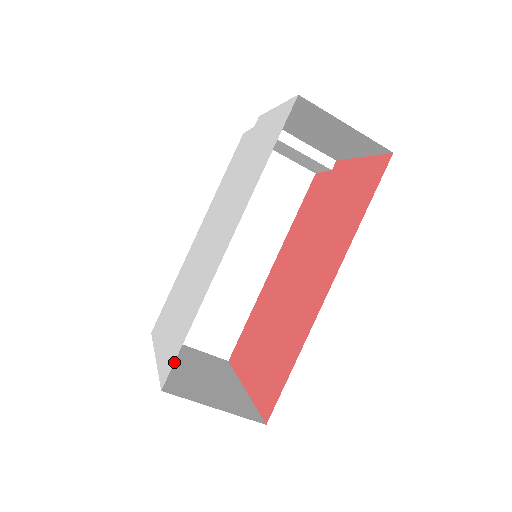
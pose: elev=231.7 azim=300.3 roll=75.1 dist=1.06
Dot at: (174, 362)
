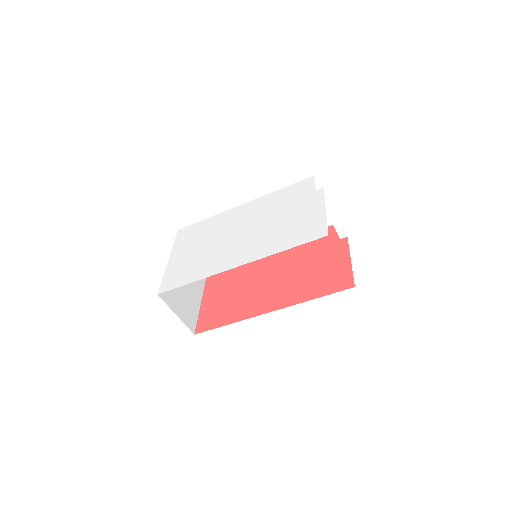
Dot at: occluded
